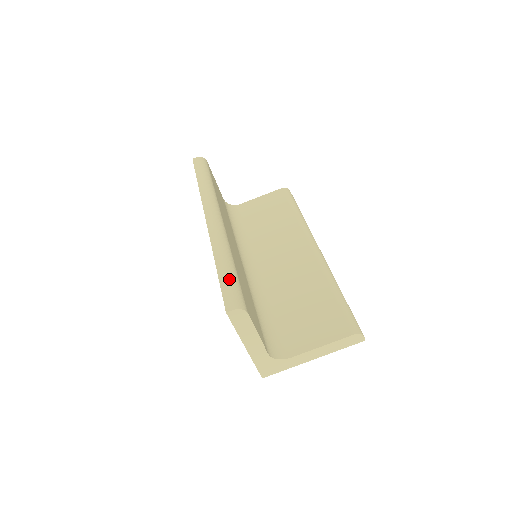
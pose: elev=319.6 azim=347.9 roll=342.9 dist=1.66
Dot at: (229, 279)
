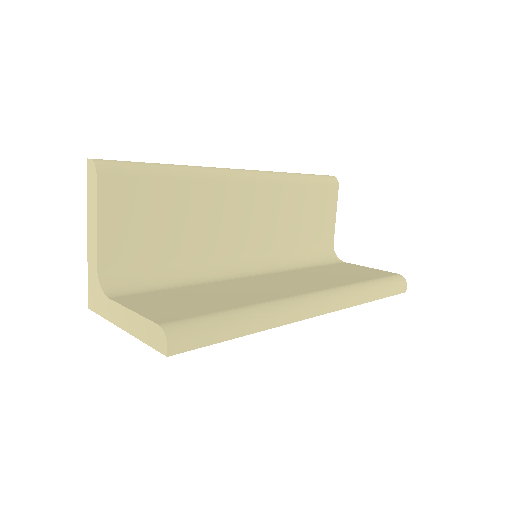
Dot at: (141, 163)
